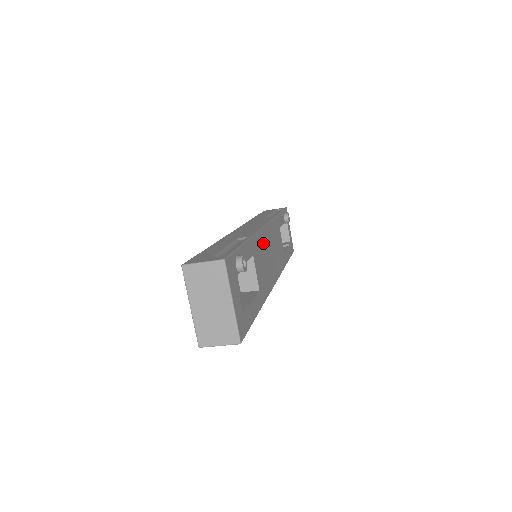
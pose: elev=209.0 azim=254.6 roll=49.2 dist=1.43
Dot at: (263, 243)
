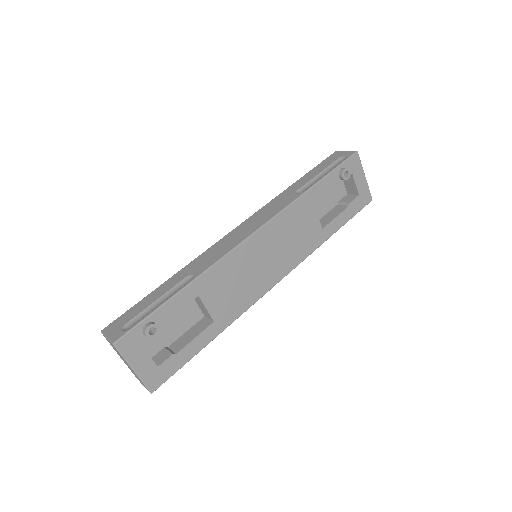
Dot at: (238, 262)
